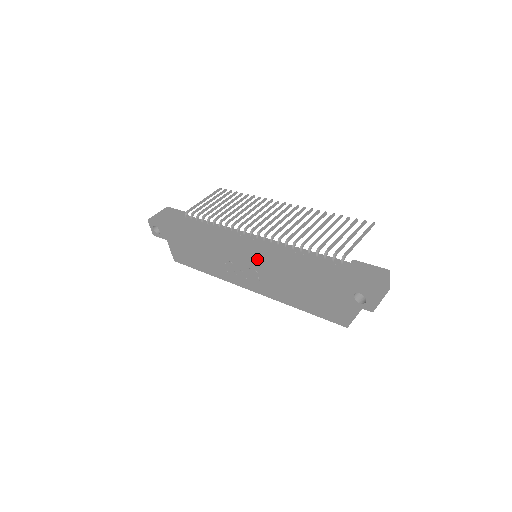
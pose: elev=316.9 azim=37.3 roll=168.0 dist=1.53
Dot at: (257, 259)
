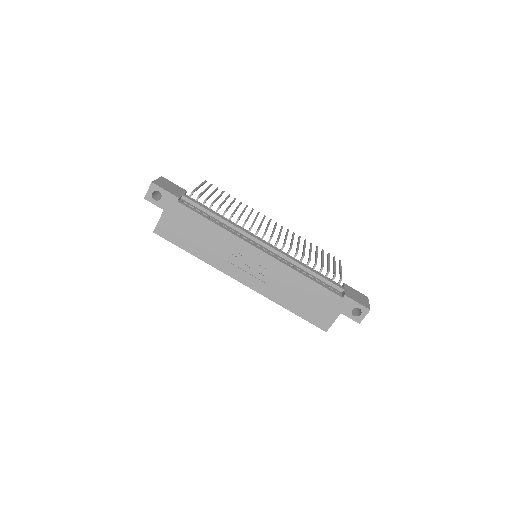
Dot at: (278, 260)
